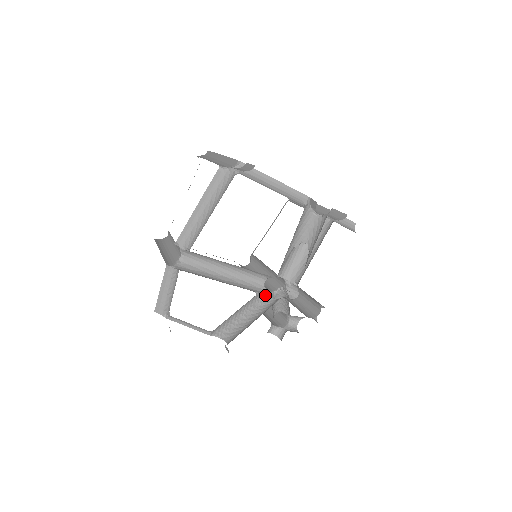
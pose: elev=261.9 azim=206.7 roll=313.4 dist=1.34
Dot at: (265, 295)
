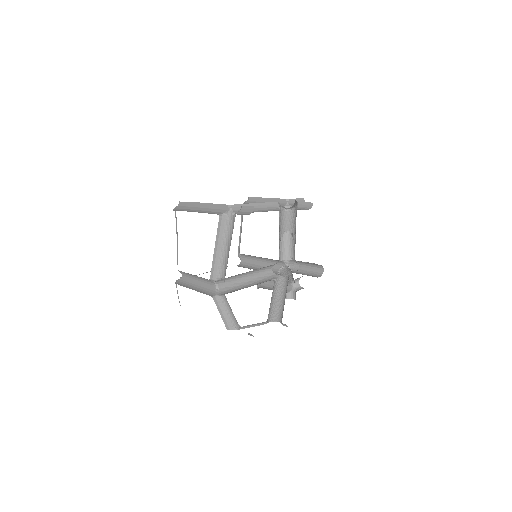
Dot at: (278, 278)
